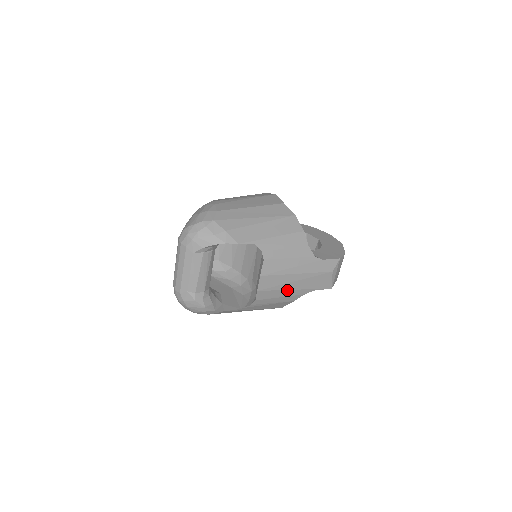
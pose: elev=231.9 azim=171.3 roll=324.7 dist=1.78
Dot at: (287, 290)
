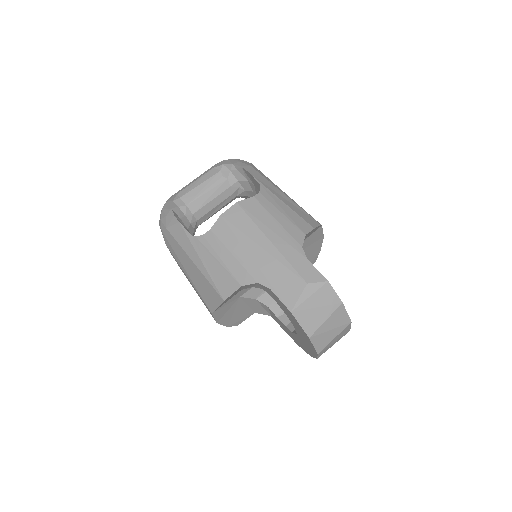
Dot at: (245, 250)
